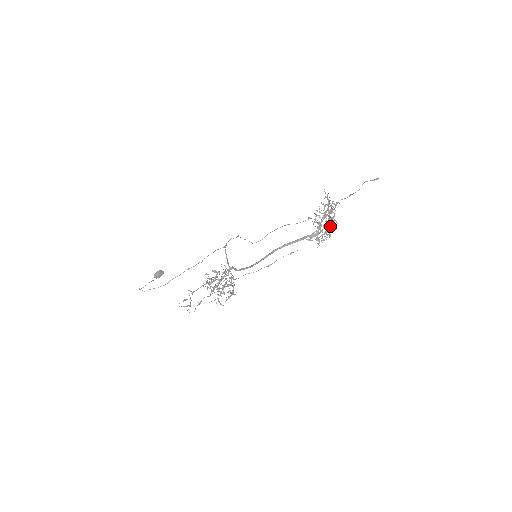
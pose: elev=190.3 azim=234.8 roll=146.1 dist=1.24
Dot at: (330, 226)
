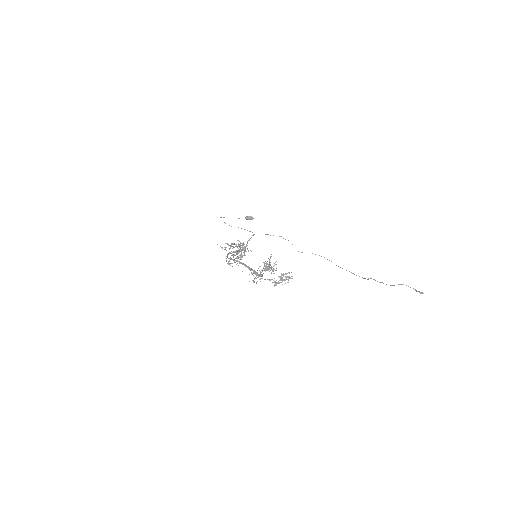
Dot at: (282, 280)
